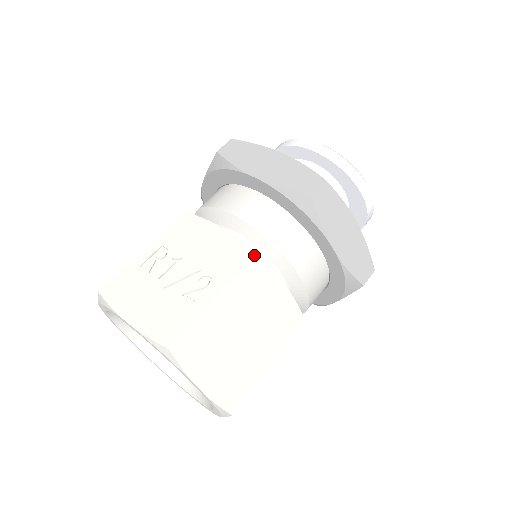
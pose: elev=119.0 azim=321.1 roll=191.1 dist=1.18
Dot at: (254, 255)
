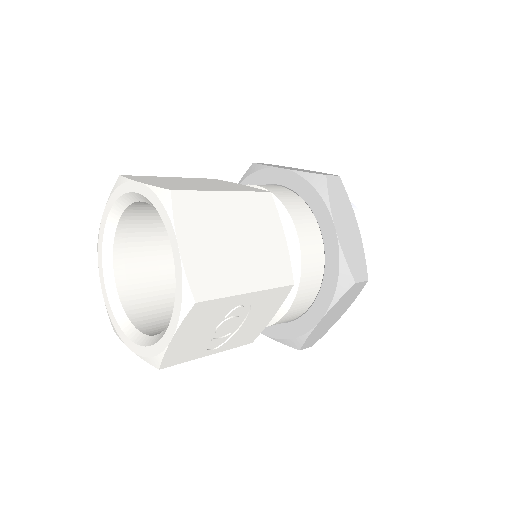
Dot at: occluded
